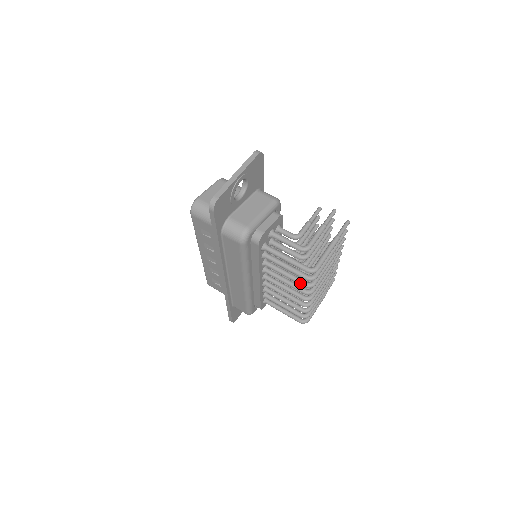
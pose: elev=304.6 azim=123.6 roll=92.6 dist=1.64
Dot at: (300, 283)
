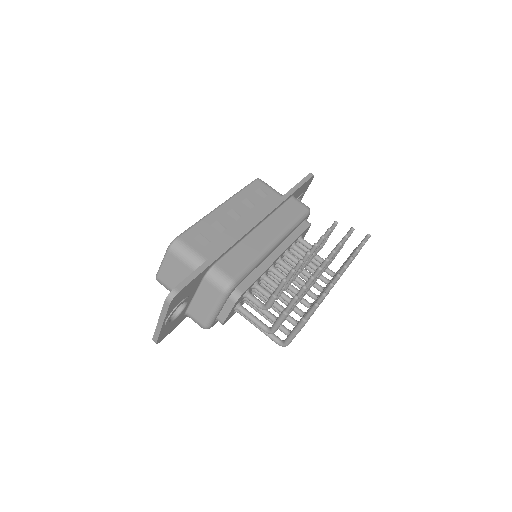
Dot at: (288, 321)
